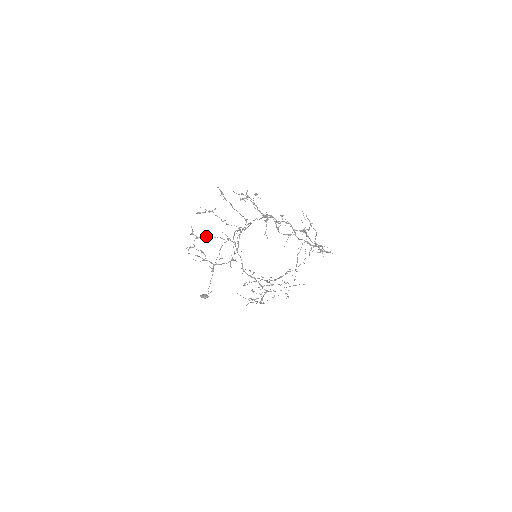
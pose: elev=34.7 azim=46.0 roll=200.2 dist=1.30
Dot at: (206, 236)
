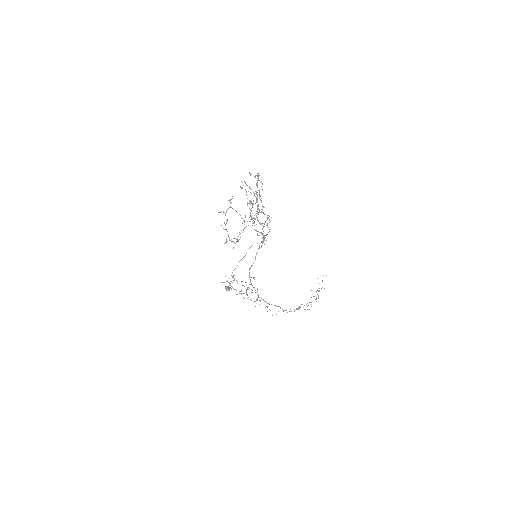
Dot at: occluded
